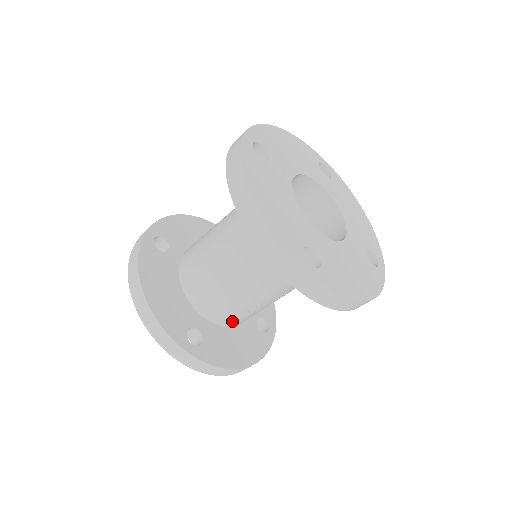
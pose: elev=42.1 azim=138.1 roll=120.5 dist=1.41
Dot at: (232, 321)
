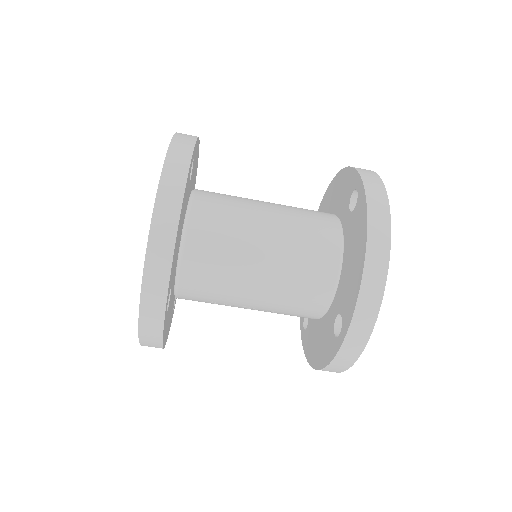
Dot at: (191, 298)
